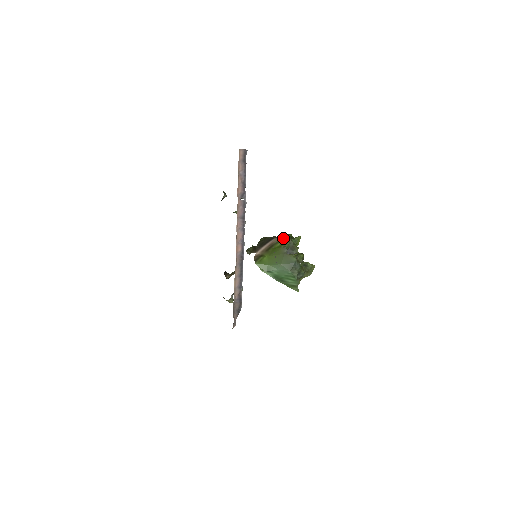
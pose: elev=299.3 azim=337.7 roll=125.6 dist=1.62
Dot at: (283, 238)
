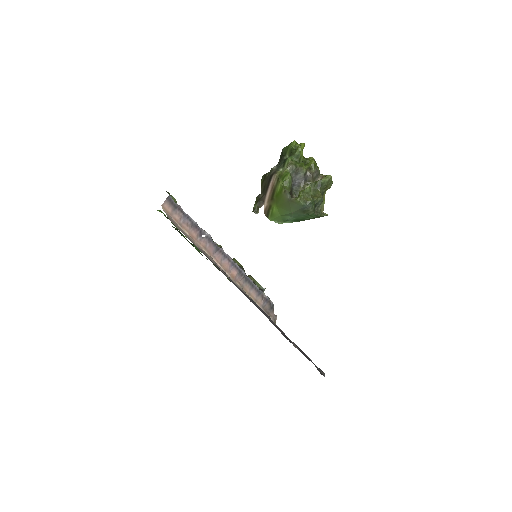
Dot at: (283, 160)
